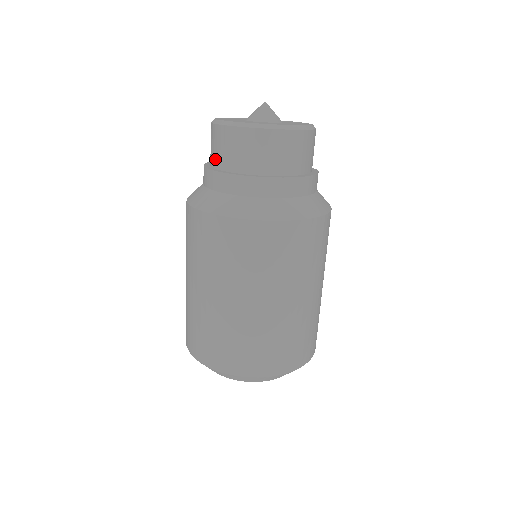
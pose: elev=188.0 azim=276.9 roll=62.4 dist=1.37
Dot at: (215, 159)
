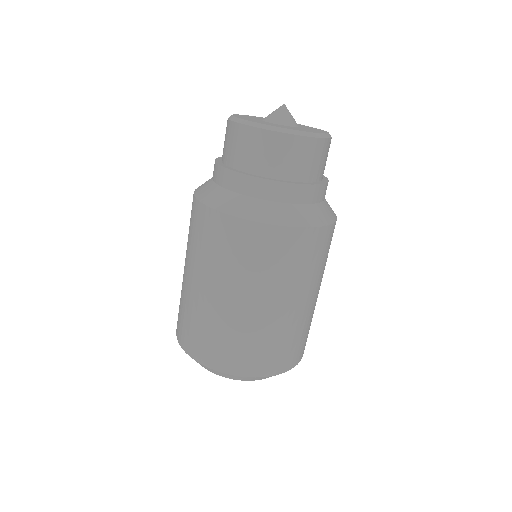
Dot at: occluded
